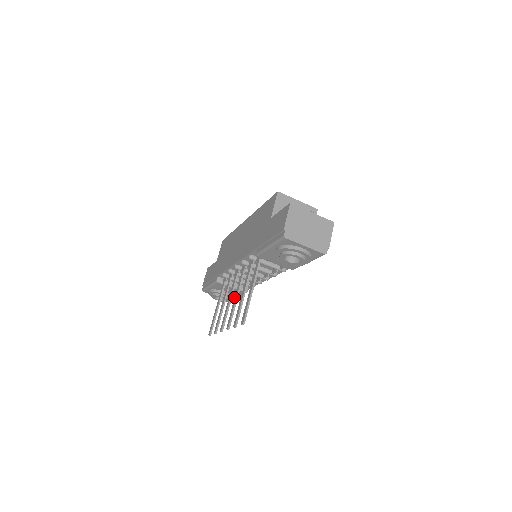
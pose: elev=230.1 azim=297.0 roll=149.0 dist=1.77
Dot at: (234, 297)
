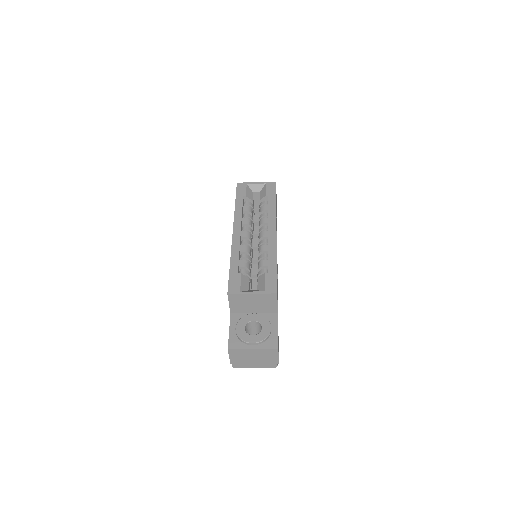
Dot at: occluded
